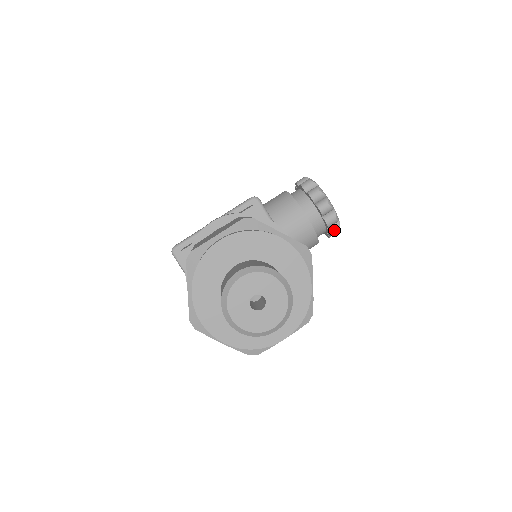
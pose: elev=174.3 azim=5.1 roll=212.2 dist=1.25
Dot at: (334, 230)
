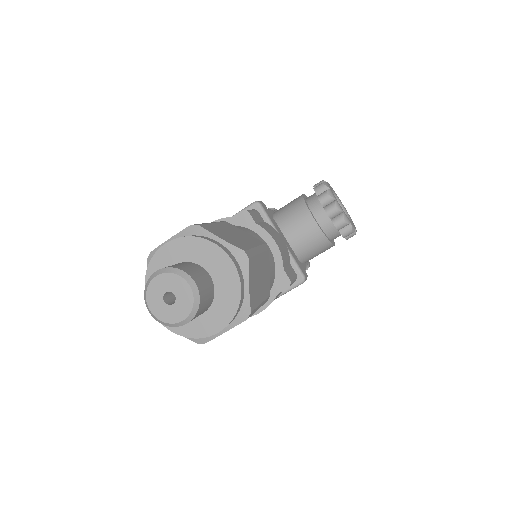
Dot at: (346, 233)
